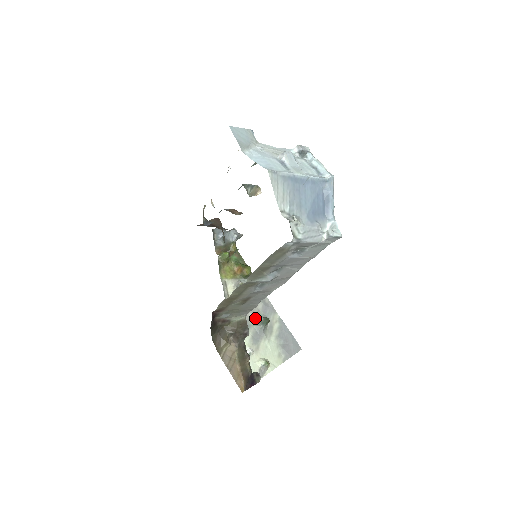
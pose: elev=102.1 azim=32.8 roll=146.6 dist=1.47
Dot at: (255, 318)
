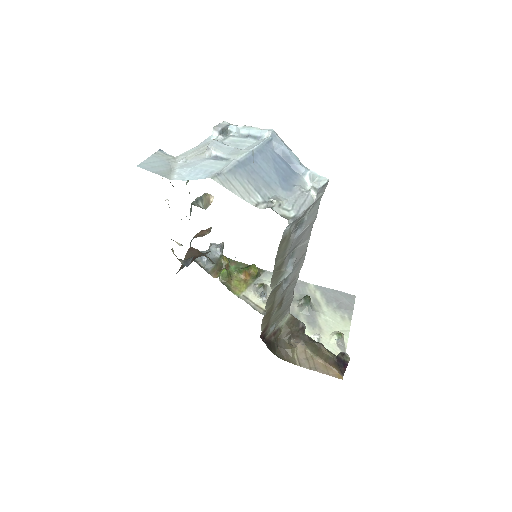
Dot at: (295, 305)
